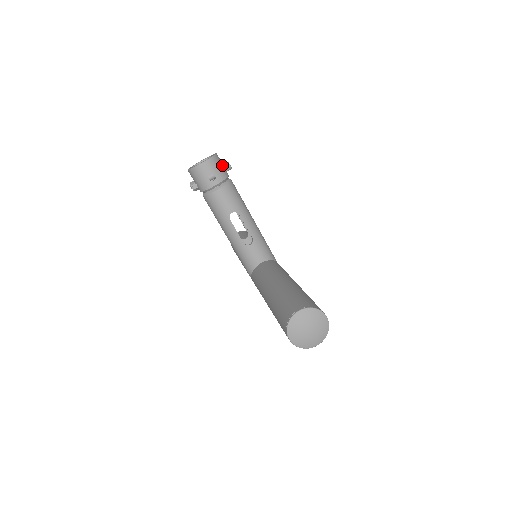
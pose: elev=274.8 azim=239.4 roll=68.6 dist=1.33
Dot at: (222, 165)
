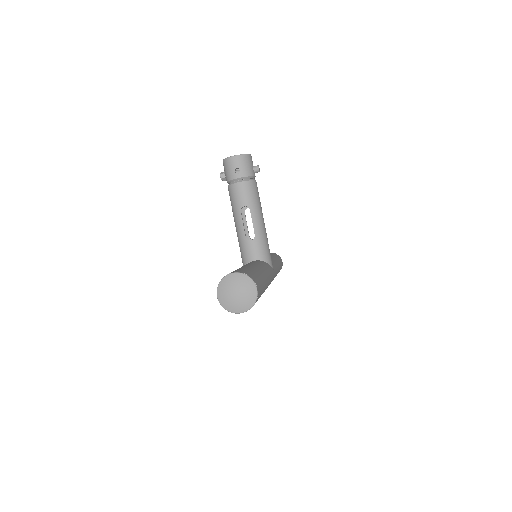
Dot at: (251, 165)
